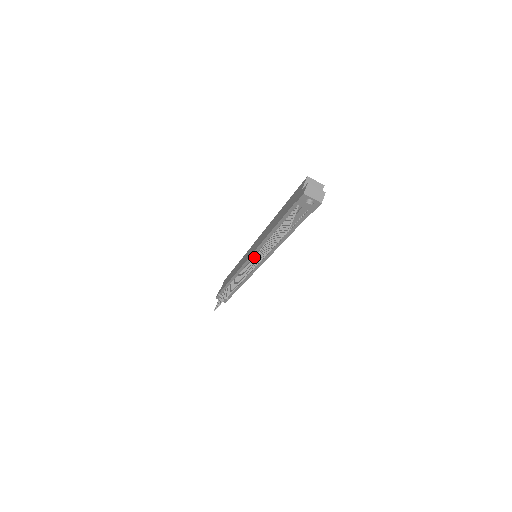
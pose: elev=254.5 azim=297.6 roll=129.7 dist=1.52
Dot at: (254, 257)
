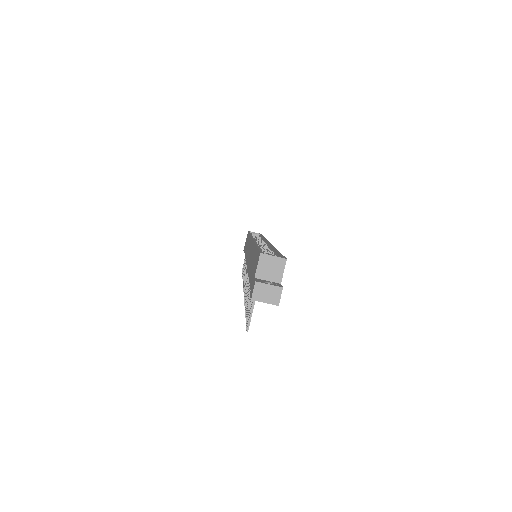
Dot at: occluded
